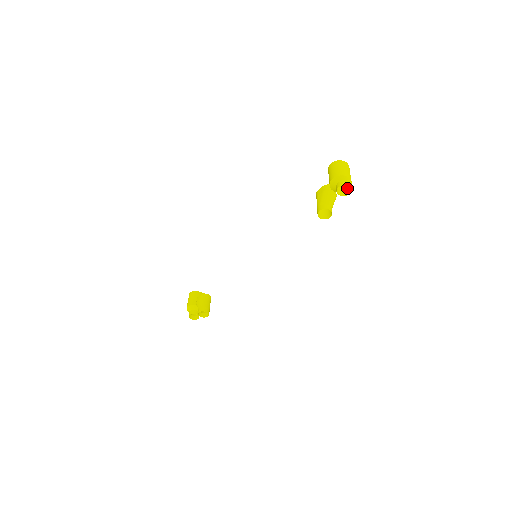
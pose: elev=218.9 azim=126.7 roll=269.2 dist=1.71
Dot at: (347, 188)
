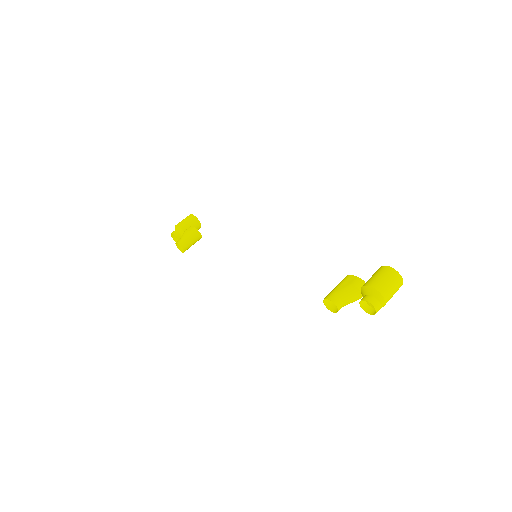
Dot at: occluded
